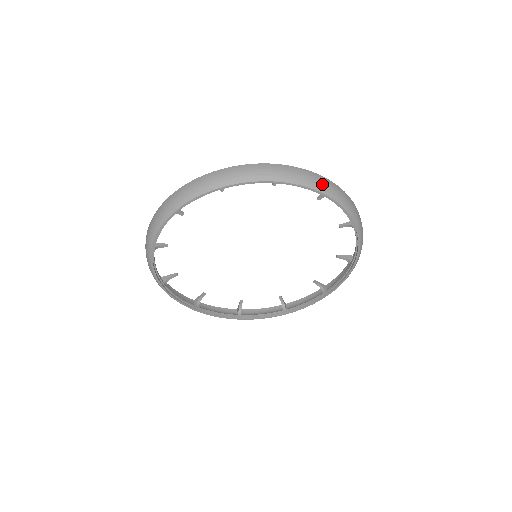
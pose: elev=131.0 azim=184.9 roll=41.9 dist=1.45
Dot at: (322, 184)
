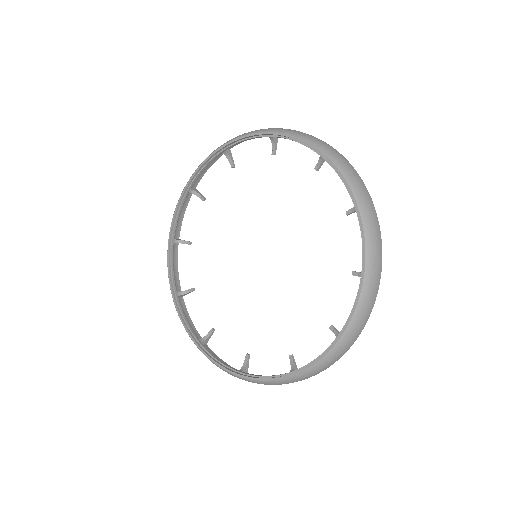
Dot at: (356, 180)
